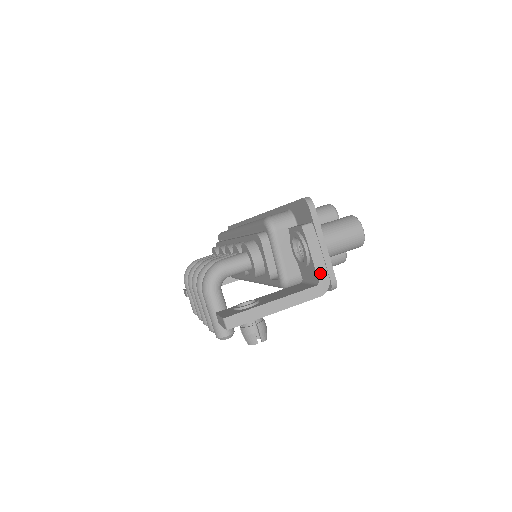
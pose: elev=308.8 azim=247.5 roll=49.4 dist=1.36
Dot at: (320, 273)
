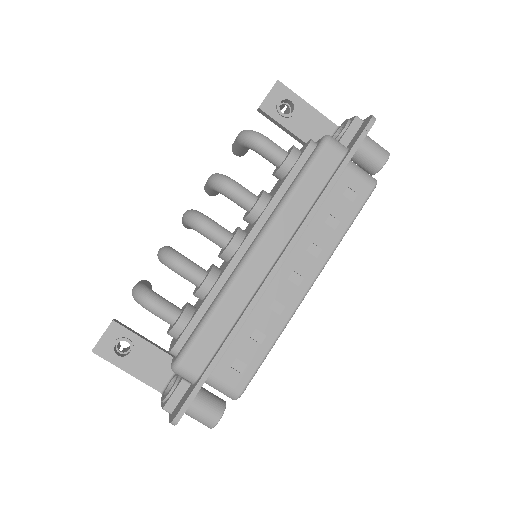
Dot at: occluded
